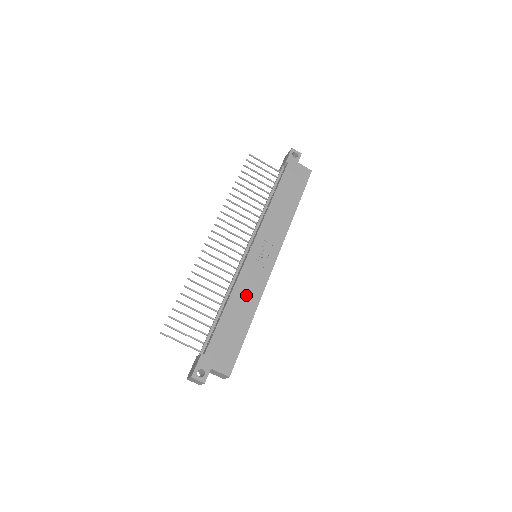
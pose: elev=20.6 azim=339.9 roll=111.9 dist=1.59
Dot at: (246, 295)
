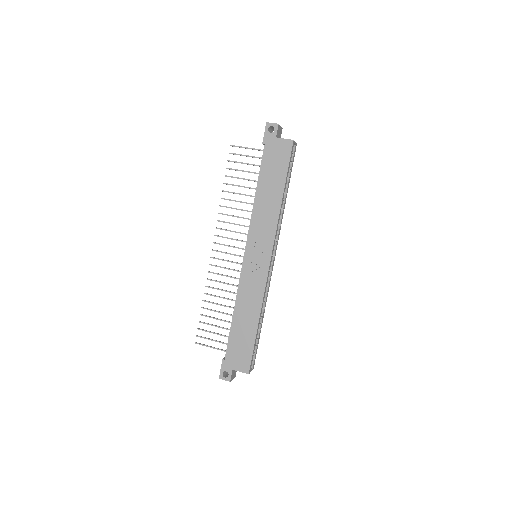
Dot at: (249, 301)
